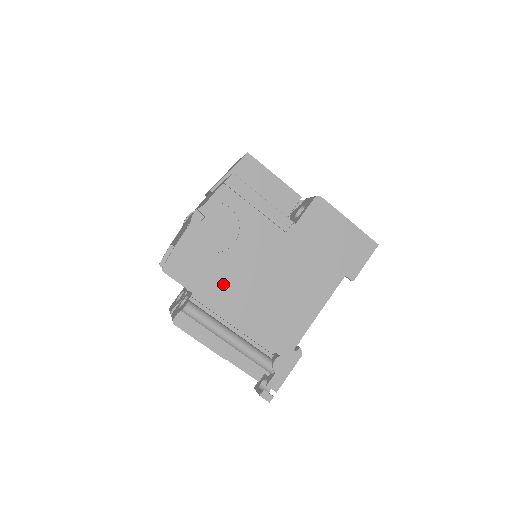
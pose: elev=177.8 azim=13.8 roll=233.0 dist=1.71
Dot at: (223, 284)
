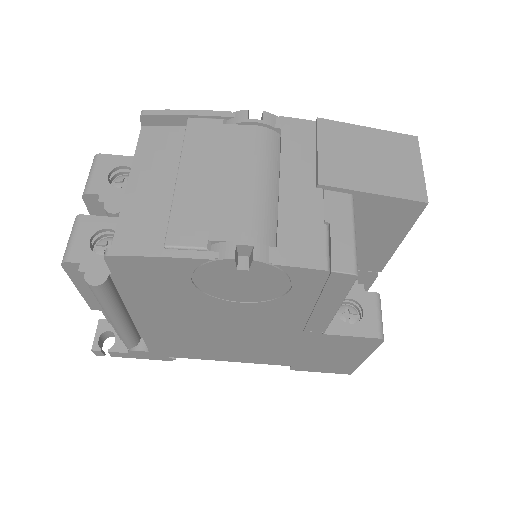
Dot at: (169, 307)
